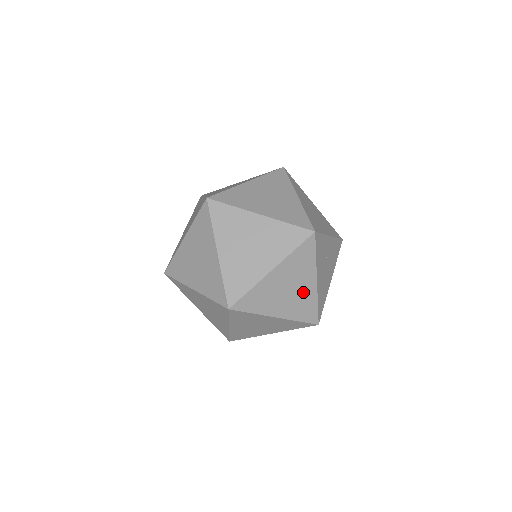
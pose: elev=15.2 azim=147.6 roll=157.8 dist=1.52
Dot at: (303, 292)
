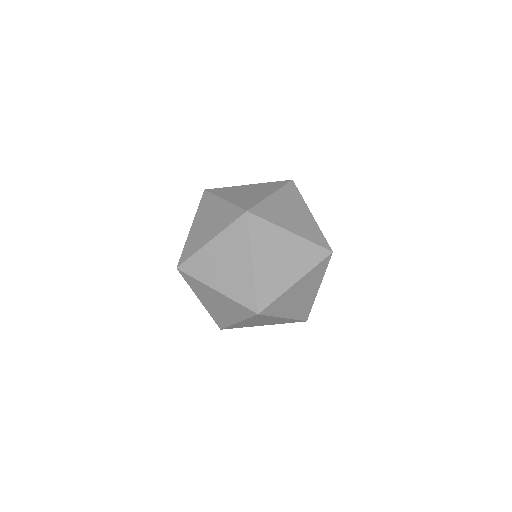
Dot at: (308, 298)
